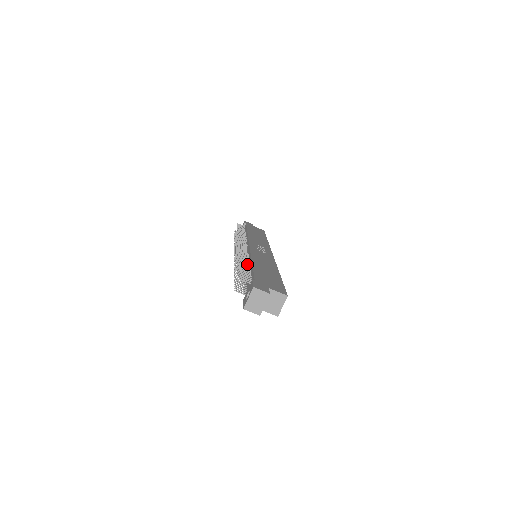
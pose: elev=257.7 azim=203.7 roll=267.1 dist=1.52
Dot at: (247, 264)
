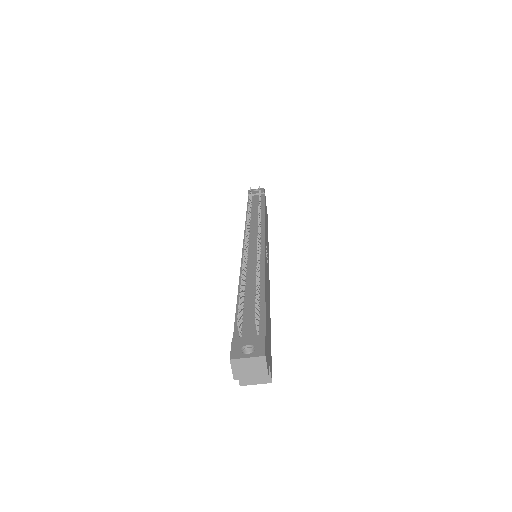
Dot at: (259, 283)
